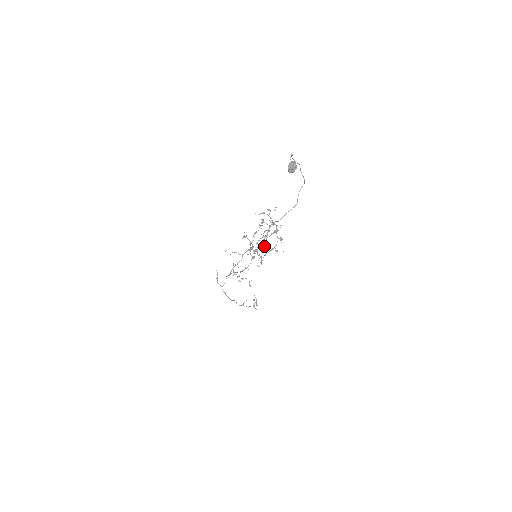
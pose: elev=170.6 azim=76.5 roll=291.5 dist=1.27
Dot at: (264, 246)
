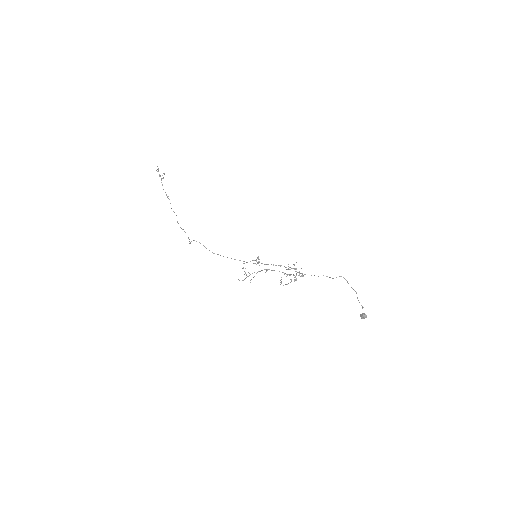
Dot at: occluded
